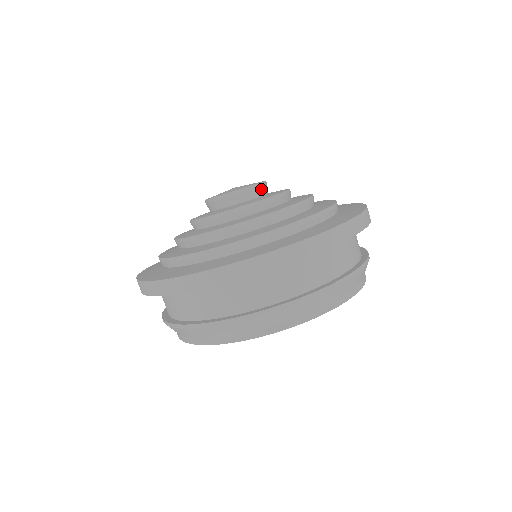
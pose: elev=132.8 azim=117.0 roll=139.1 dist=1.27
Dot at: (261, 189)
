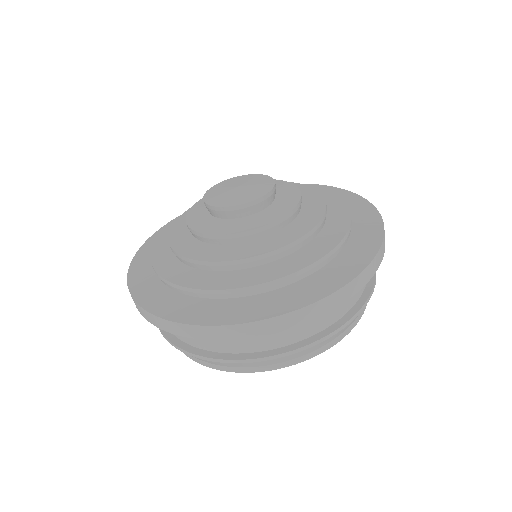
Dot at: occluded
